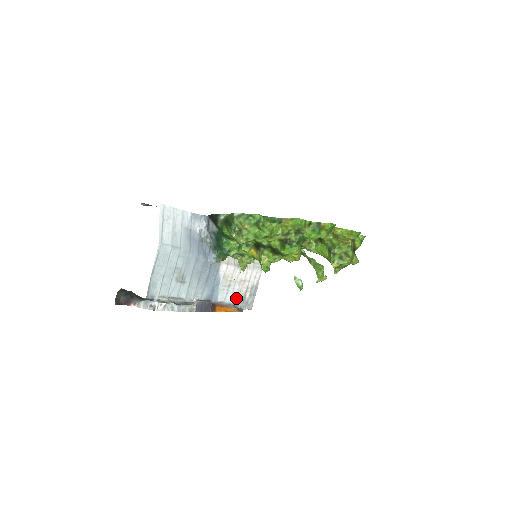
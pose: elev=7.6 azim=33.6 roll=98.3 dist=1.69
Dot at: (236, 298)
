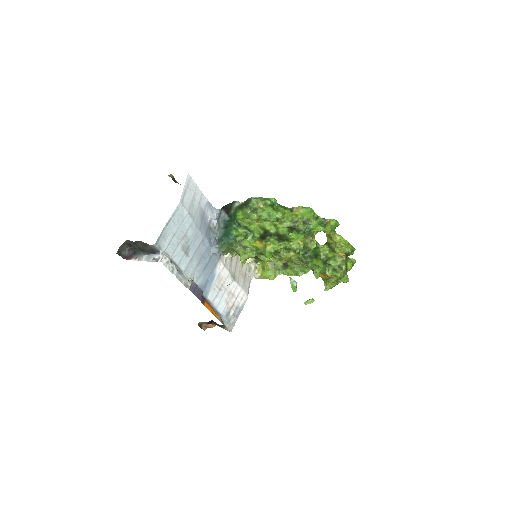
Dot at: (222, 308)
